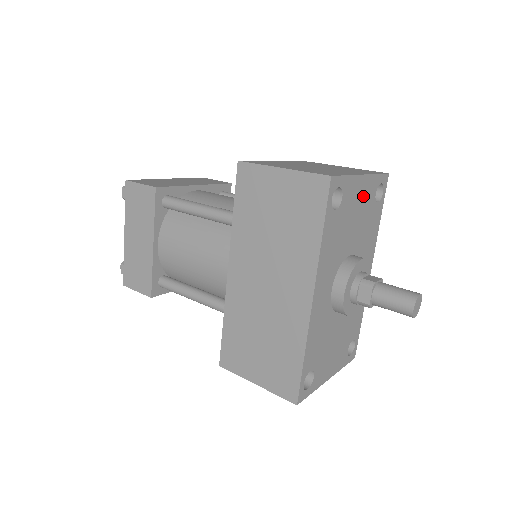
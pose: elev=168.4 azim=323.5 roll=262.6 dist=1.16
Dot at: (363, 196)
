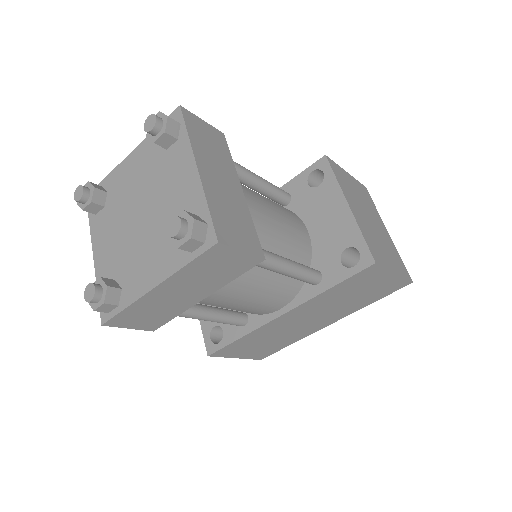
Dot at: occluded
